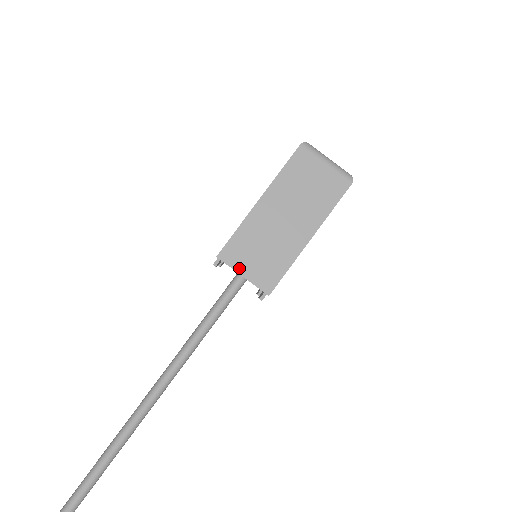
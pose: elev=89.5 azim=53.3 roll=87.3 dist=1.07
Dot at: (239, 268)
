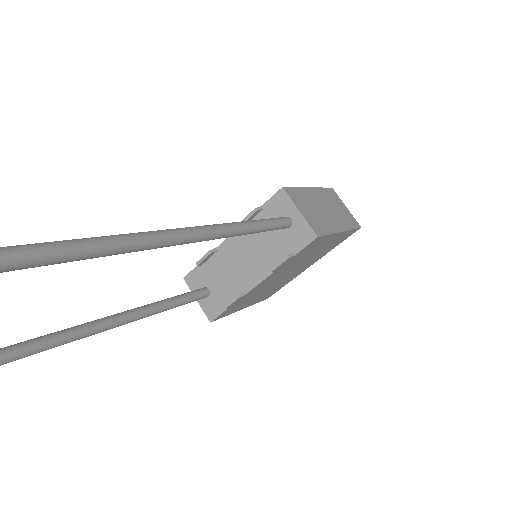
Dot at: (298, 205)
